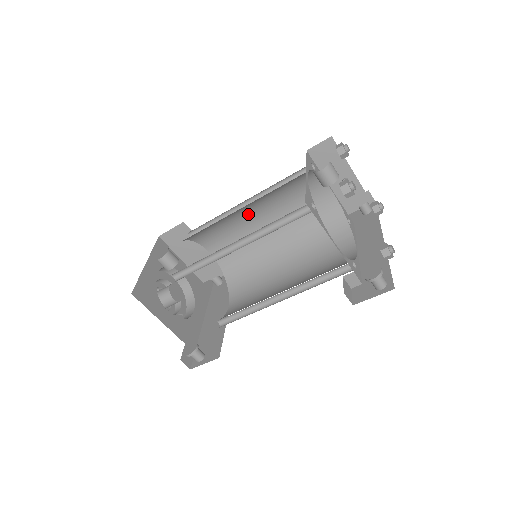
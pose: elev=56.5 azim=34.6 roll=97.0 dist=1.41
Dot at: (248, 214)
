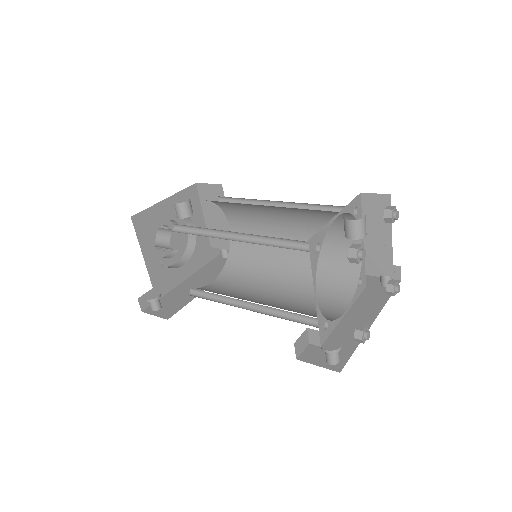
Dot at: (277, 215)
